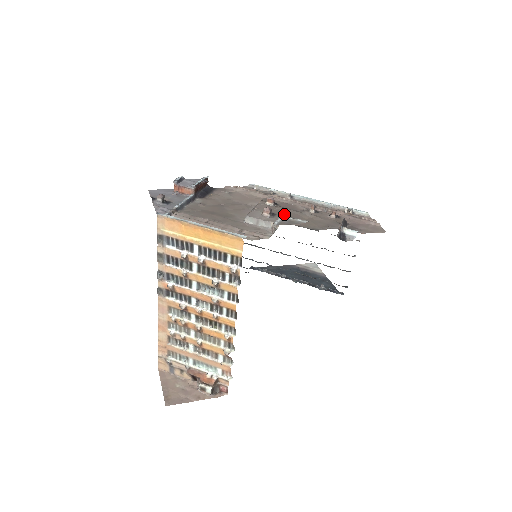
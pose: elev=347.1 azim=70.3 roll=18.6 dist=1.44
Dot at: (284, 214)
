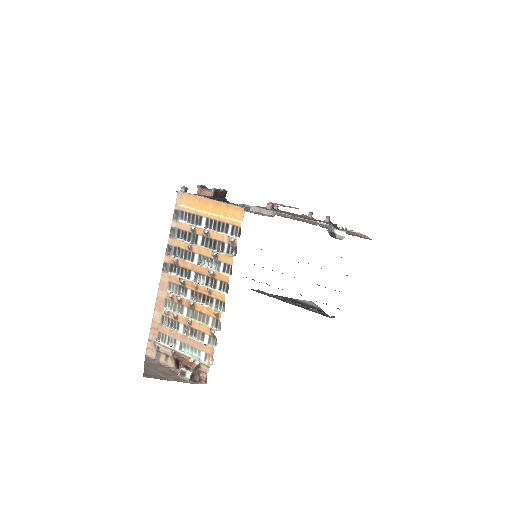
Dot at: occluded
